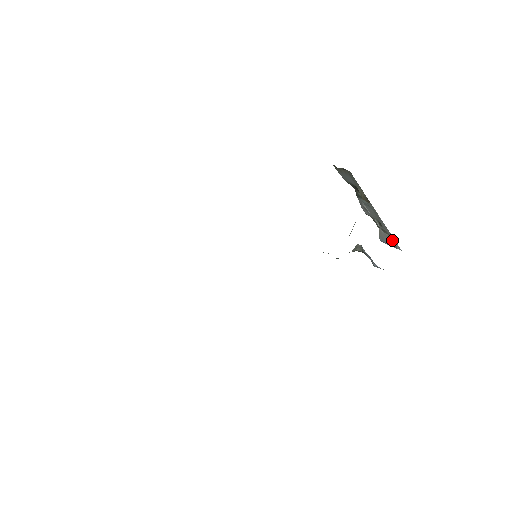
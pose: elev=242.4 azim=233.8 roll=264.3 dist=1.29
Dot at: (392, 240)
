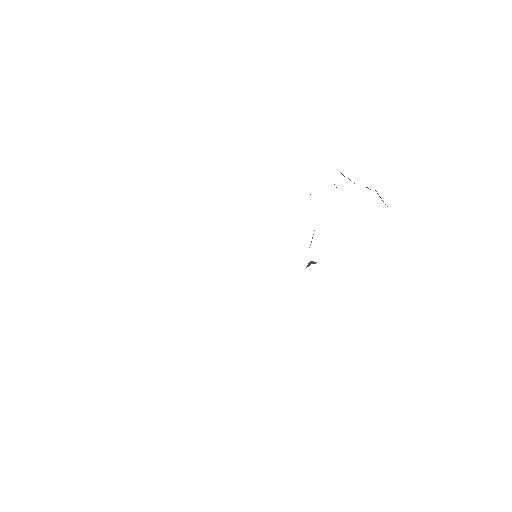
Dot at: occluded
